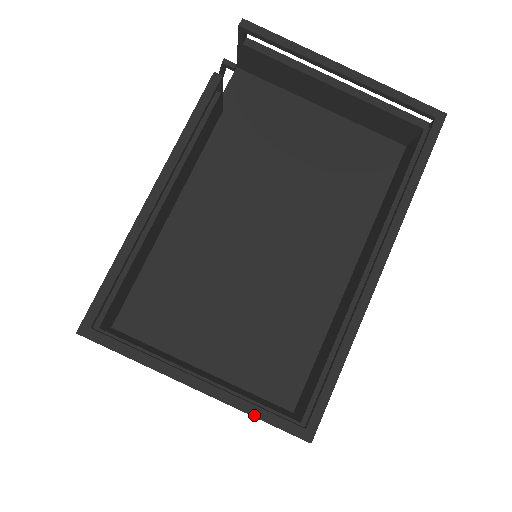
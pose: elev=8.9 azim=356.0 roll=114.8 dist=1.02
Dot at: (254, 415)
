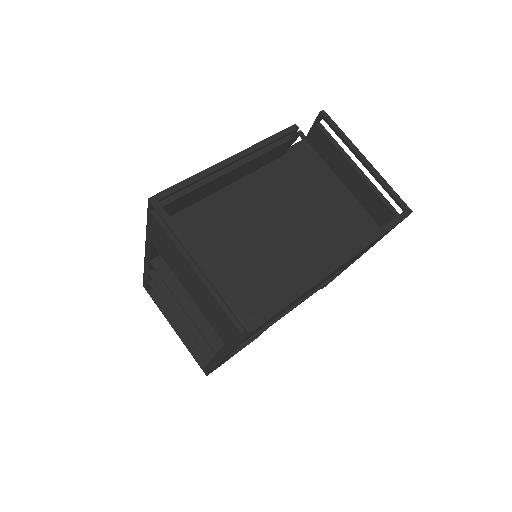
Dot at: (224, 298)
